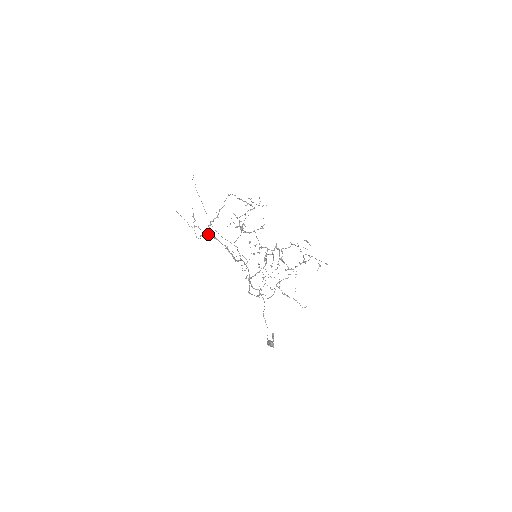
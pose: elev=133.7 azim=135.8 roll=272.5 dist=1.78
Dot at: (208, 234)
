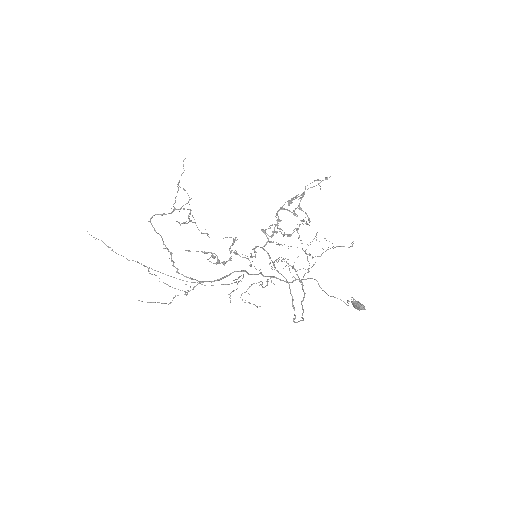
Dot at: occluded
